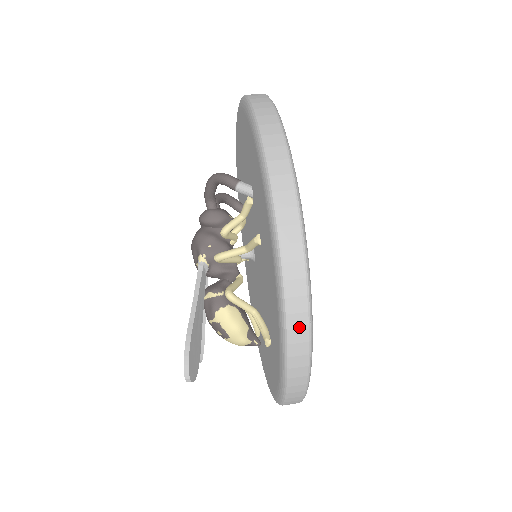
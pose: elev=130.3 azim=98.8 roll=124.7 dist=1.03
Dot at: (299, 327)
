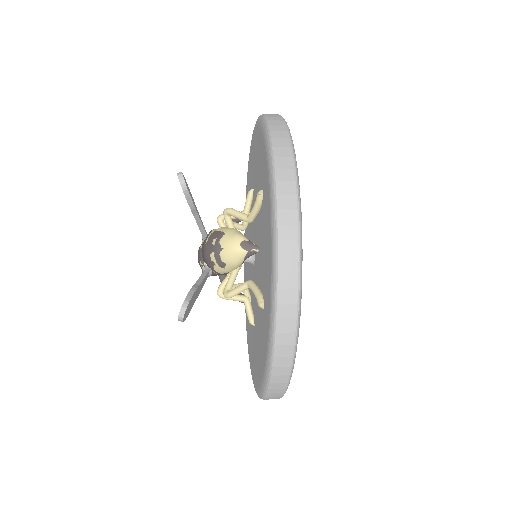
Dot at: (273, 115)
